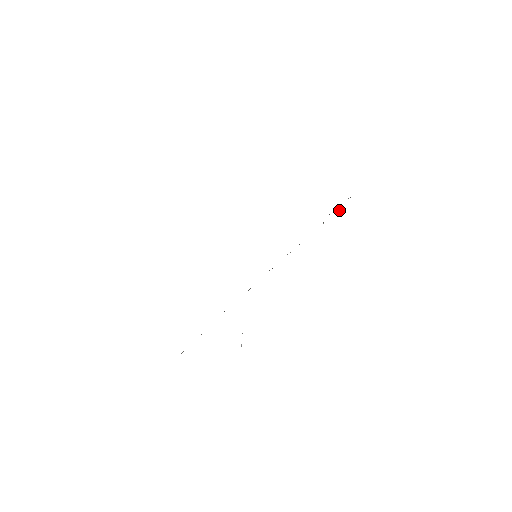
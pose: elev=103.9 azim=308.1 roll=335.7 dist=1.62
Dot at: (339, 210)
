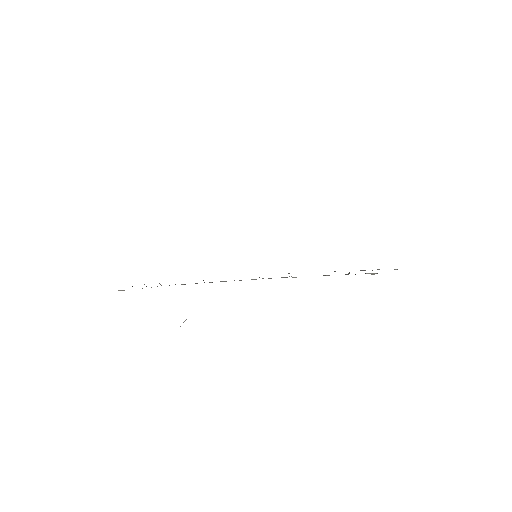
Dot at: (375, 273)
